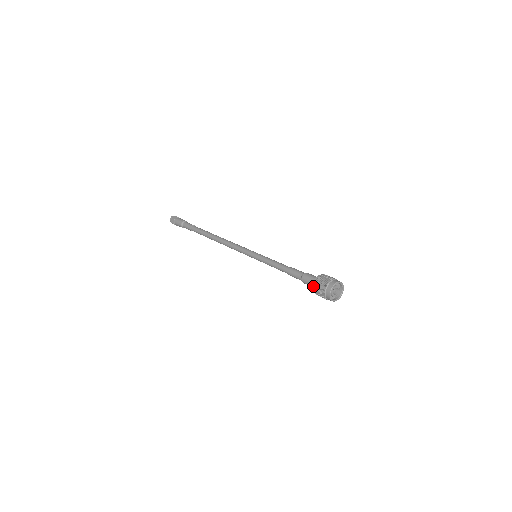
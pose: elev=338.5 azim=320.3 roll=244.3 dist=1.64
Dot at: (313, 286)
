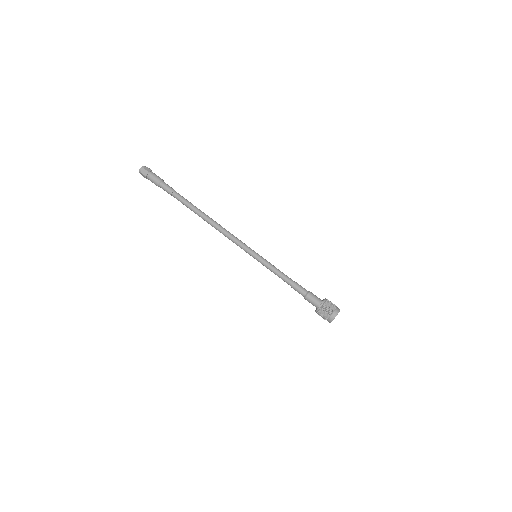
Dot at: (316, 312)
